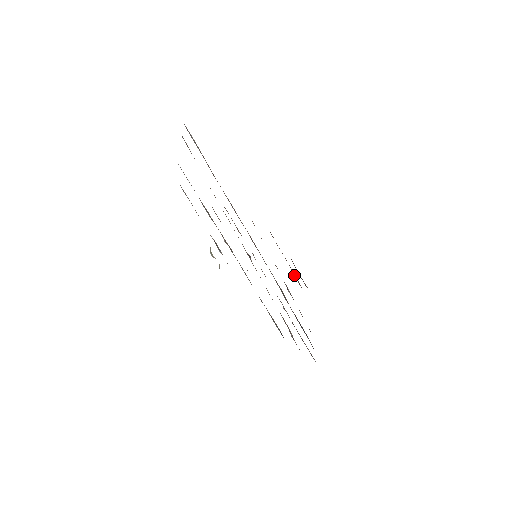
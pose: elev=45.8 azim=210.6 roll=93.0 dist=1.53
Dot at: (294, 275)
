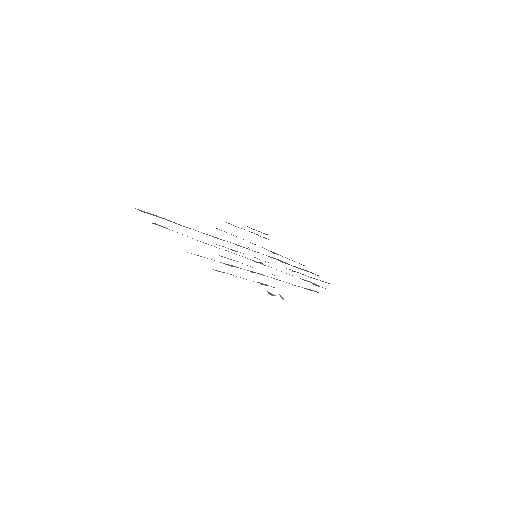
Dot at: occluded
